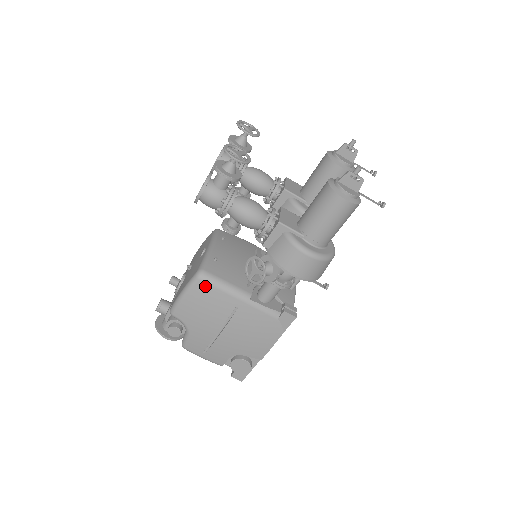
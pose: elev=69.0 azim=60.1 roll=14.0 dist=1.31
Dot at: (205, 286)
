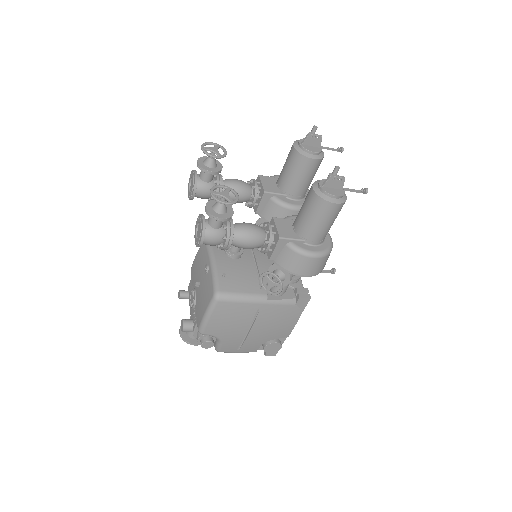
Dot at: (225, 304)
